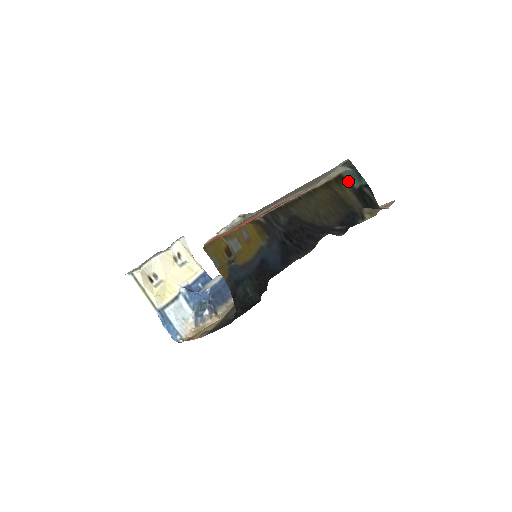
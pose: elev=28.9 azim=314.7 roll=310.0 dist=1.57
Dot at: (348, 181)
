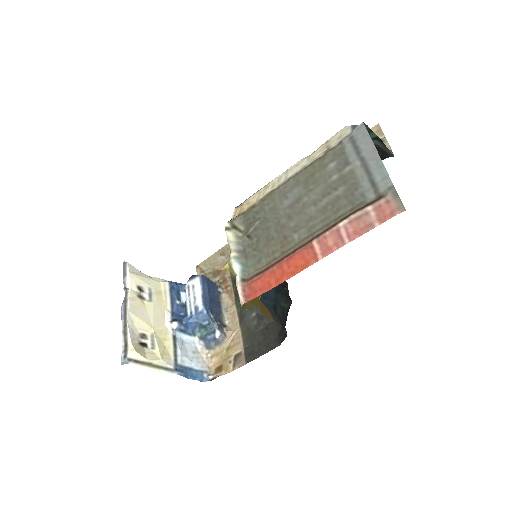
Dot at: occluded
